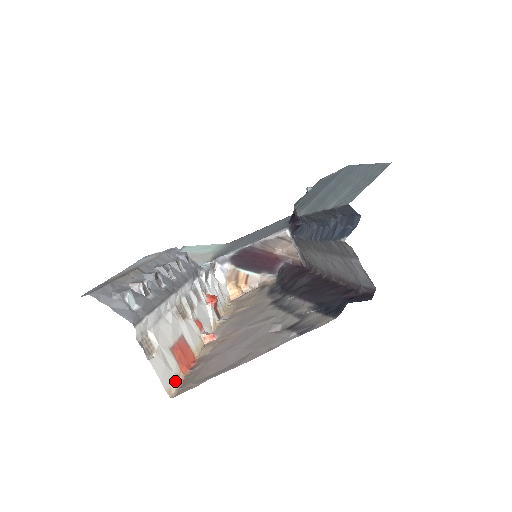
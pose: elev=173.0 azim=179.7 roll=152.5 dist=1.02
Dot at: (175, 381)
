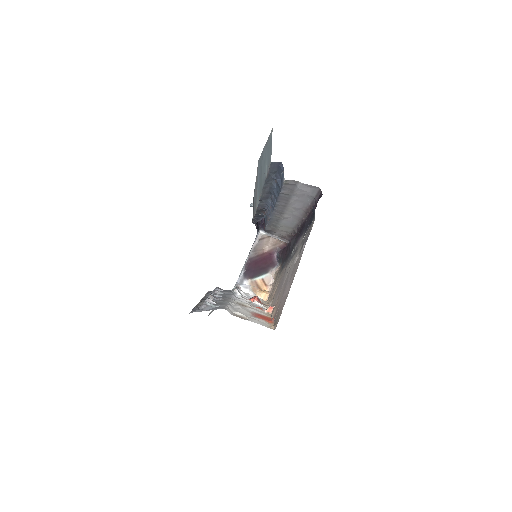
Dot at: (270, 325)
